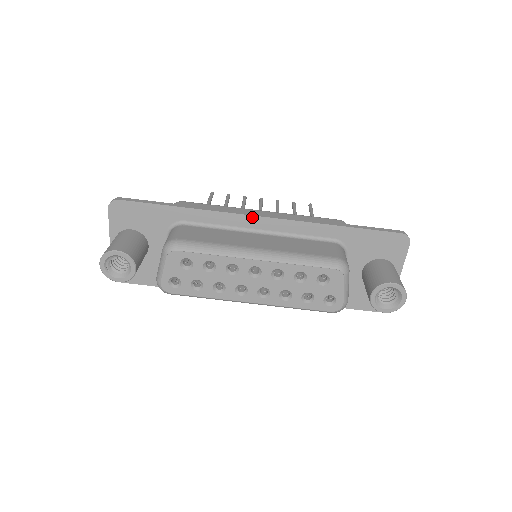
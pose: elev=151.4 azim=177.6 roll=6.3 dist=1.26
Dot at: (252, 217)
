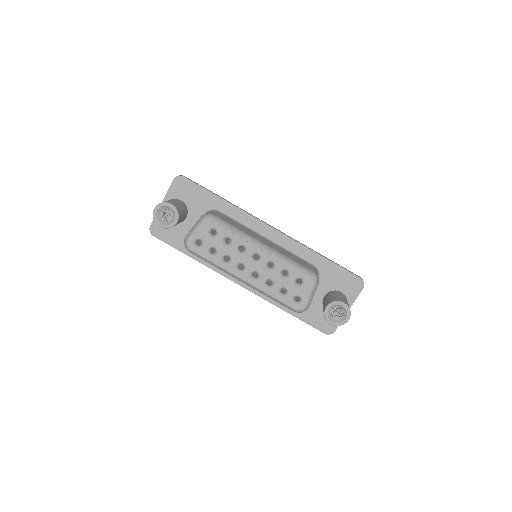
Dot at: (266, 225)
